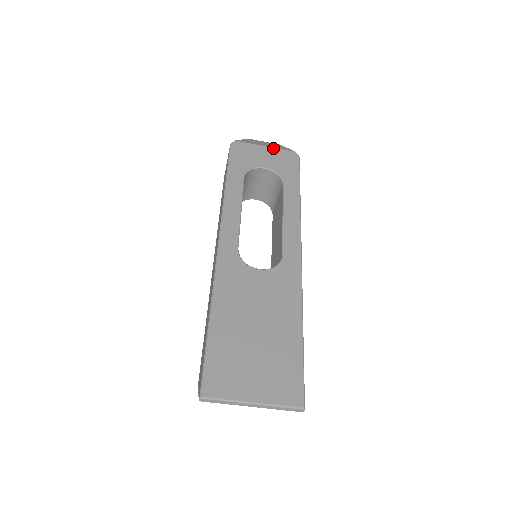
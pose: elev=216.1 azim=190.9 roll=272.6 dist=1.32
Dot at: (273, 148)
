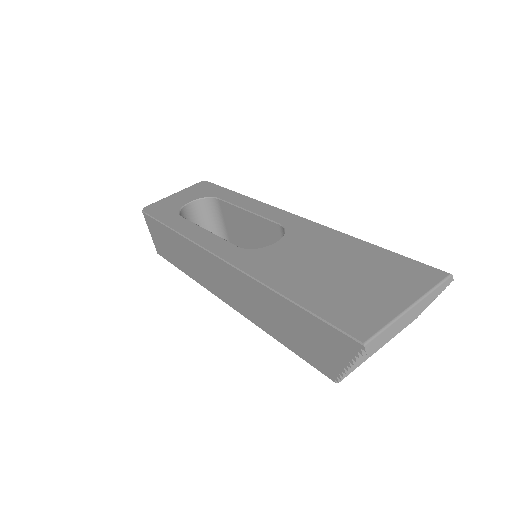
Dot at: (181, 191)
